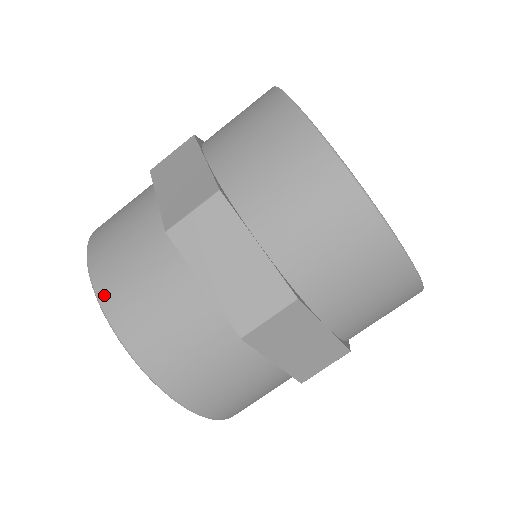
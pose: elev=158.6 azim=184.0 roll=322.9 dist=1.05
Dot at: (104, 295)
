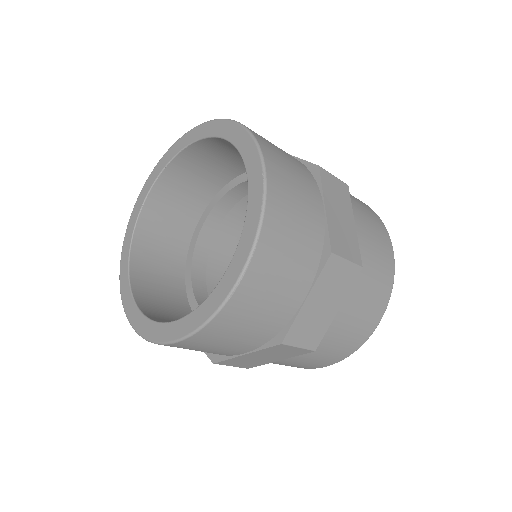
Dot at: (262, 144)
